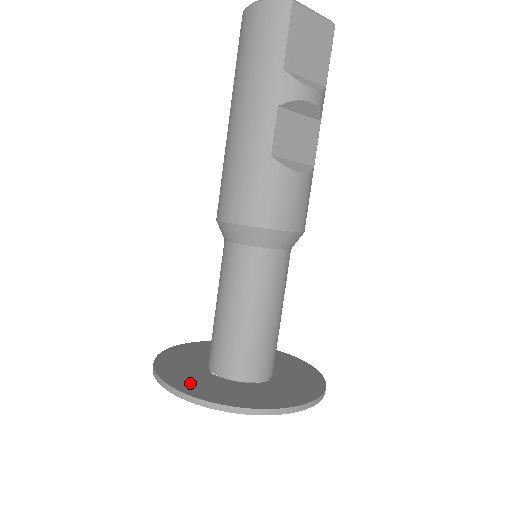
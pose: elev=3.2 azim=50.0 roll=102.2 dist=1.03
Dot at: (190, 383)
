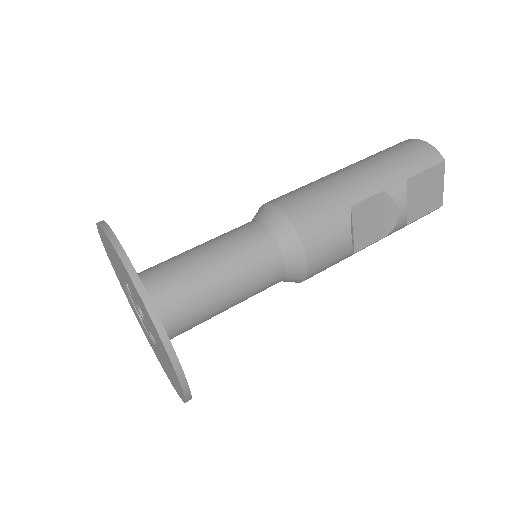
Dot at: occluded
